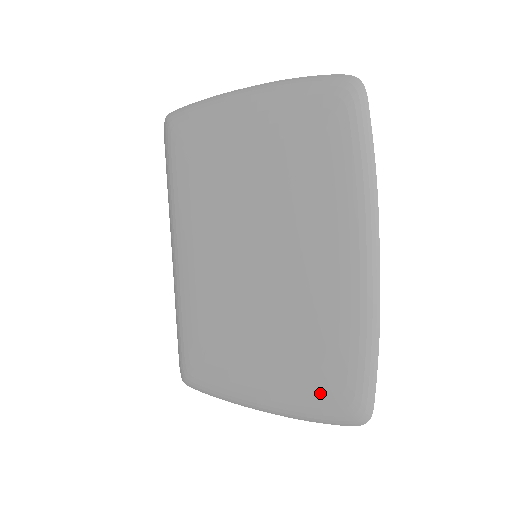
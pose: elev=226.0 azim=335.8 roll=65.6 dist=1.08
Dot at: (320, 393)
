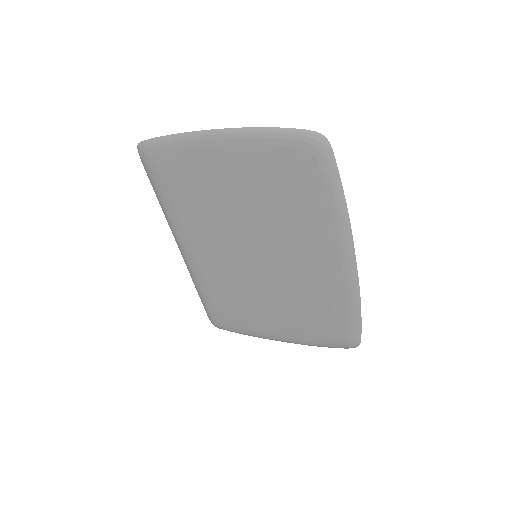
Dot at: (323, 334)
